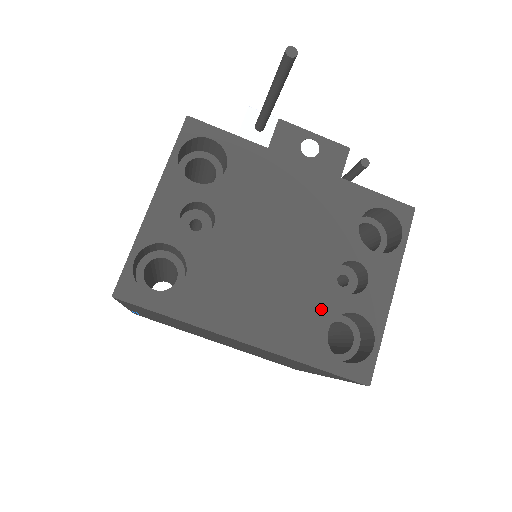
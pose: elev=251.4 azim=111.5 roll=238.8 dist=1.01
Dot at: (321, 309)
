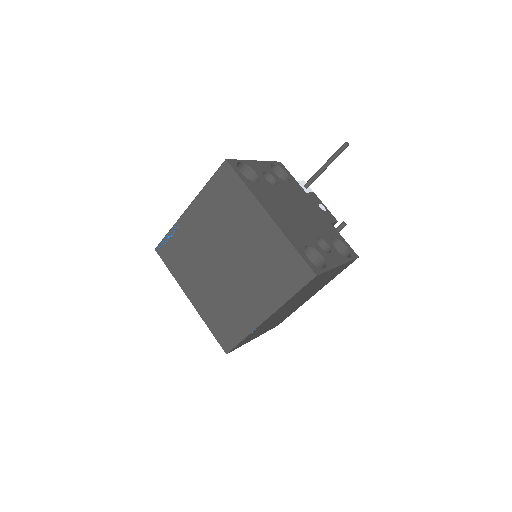
Dot at: (306, 239)
